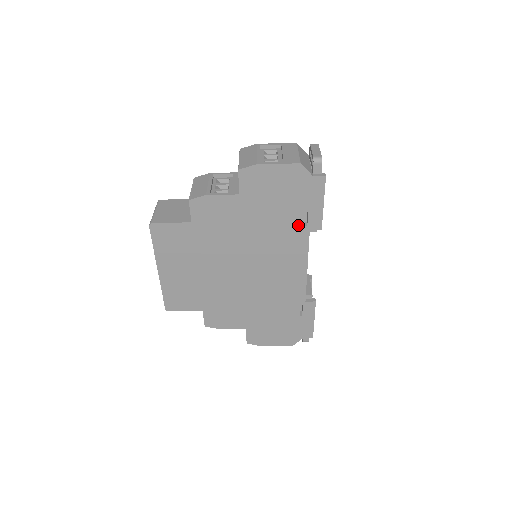
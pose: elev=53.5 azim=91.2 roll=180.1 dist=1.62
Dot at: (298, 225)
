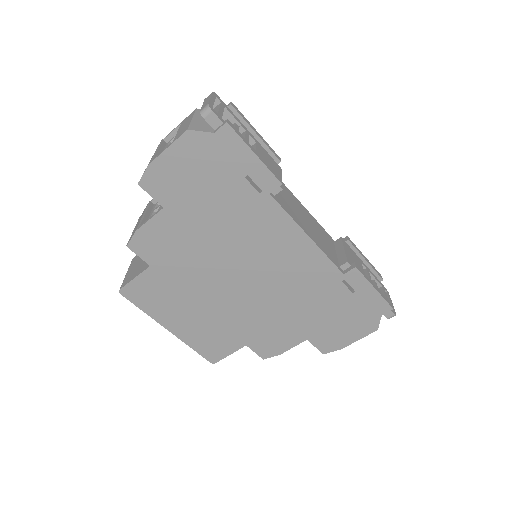
Dot at: (252, 197)
